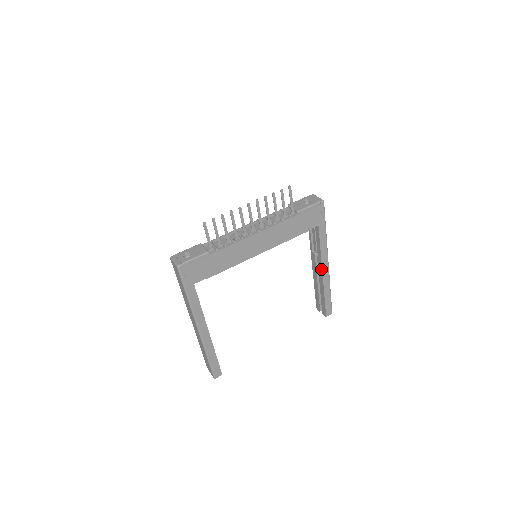
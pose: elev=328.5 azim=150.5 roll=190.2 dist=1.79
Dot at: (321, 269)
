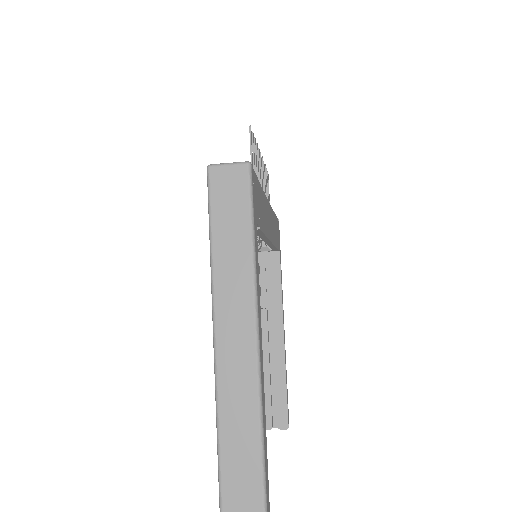
Dot at: (281, 328)
